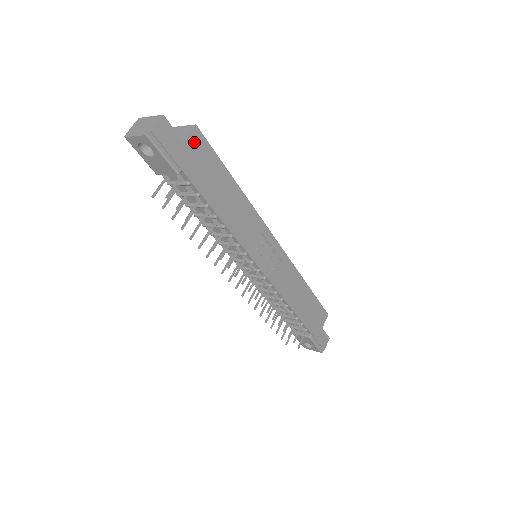
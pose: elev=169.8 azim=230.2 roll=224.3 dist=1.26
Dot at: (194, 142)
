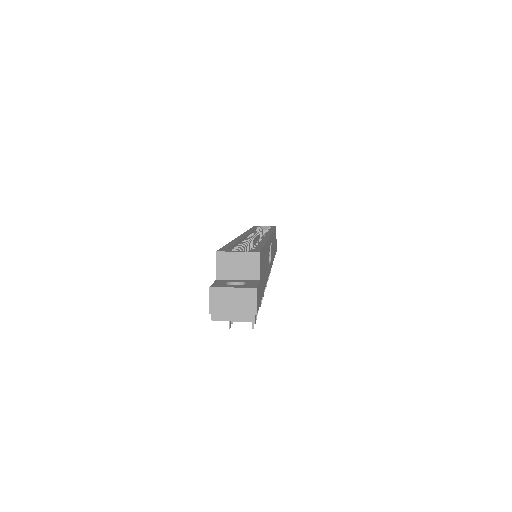
Dot at: (260, 267)
